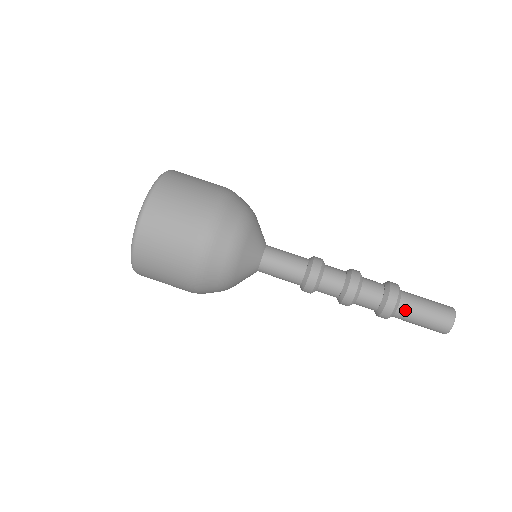
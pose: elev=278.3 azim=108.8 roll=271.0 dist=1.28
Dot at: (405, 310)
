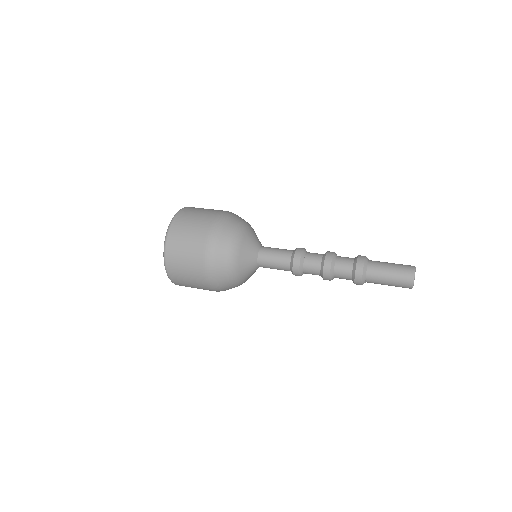
Dot at: (374, 263)
